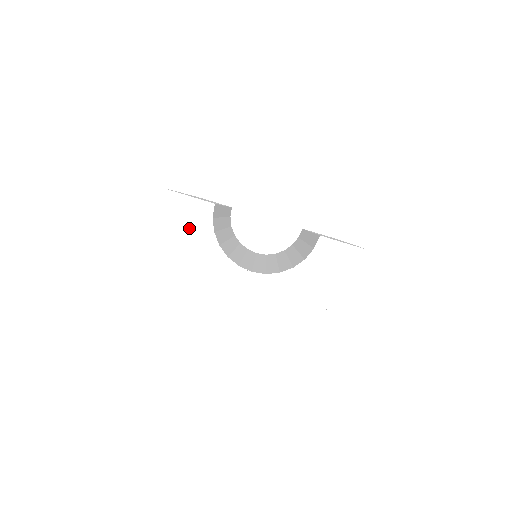
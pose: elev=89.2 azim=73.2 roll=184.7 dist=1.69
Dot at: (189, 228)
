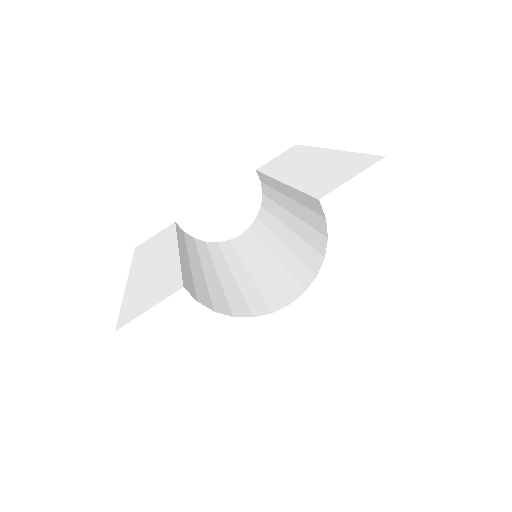
Dot at: (186, 335)
